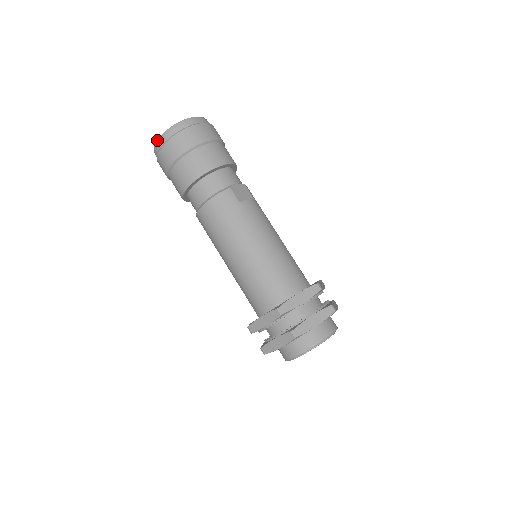
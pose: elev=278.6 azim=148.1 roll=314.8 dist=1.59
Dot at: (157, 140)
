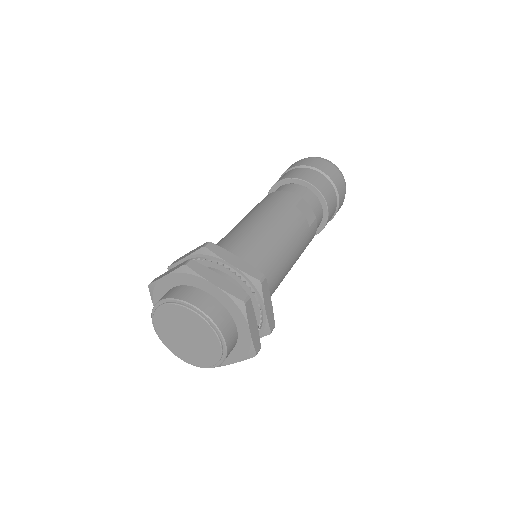
Dot at: occluded
